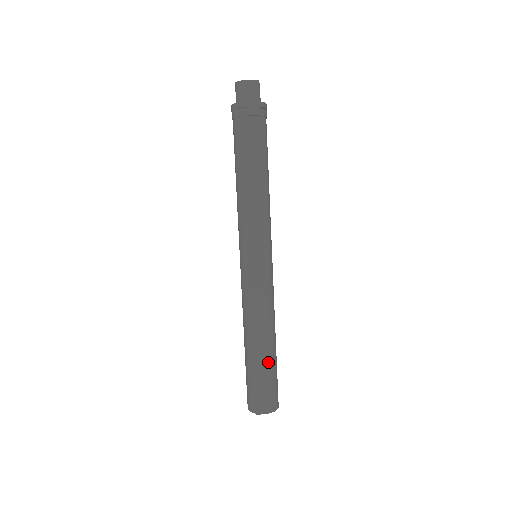
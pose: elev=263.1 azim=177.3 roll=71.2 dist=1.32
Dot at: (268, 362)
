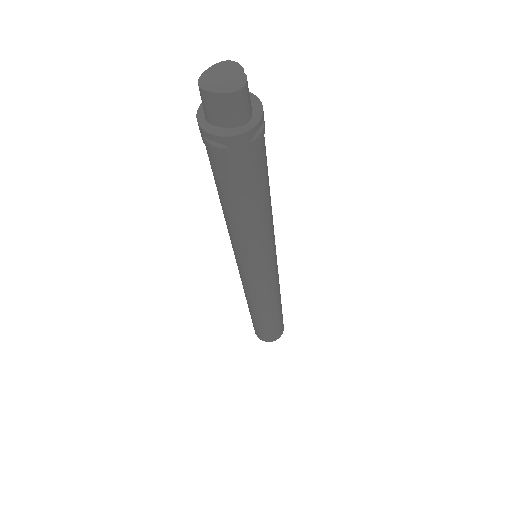
Dot at: (272, 322)
